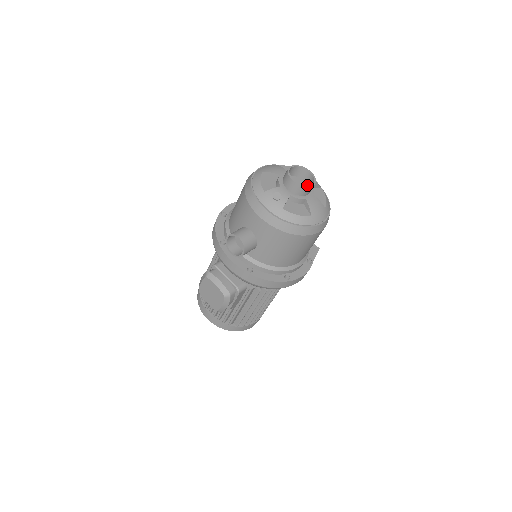
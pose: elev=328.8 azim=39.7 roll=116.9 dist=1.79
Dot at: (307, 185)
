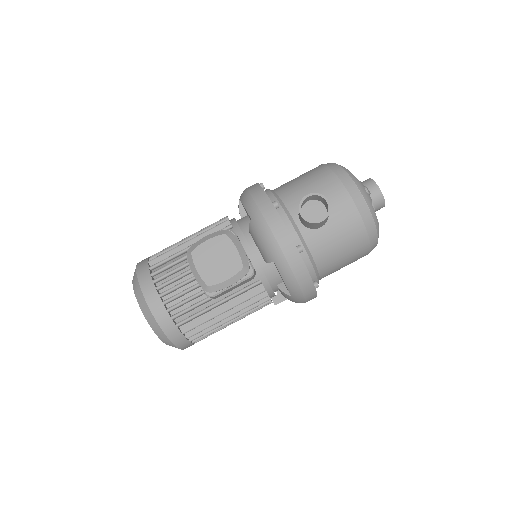
Dot at: (384, 201)
